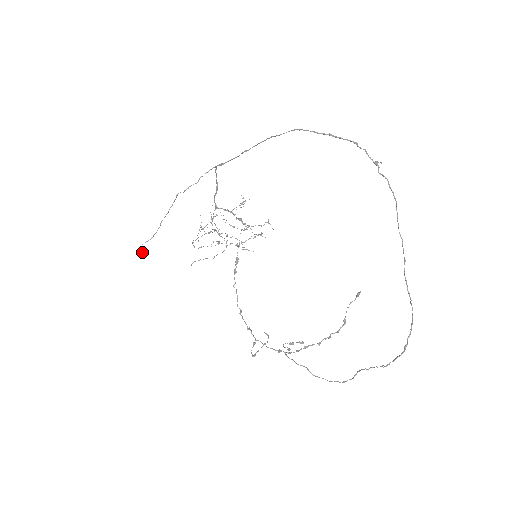
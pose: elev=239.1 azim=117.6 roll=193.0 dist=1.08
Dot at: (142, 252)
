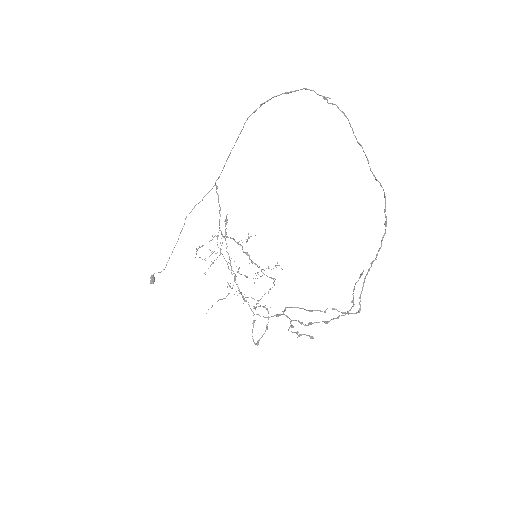
Dot at: (154, 279)
